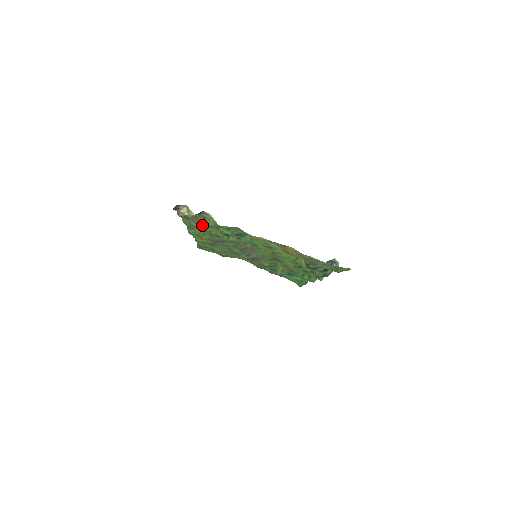
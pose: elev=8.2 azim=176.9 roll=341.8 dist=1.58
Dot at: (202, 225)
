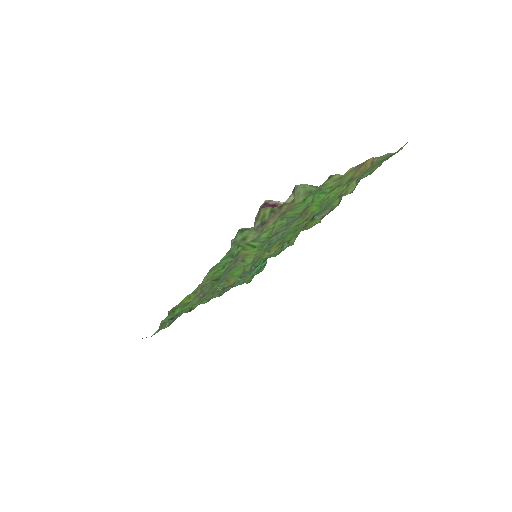
Dot at: (266, 226)
